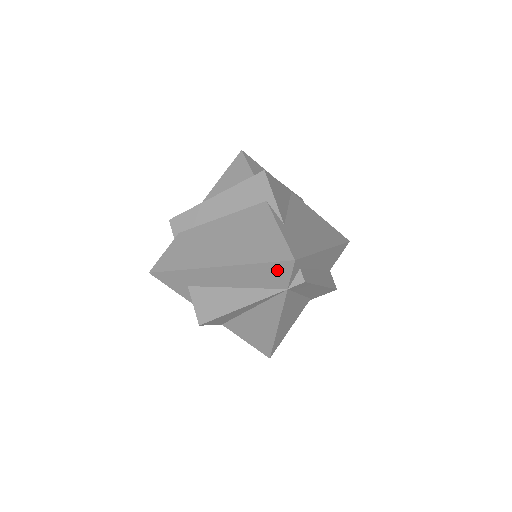
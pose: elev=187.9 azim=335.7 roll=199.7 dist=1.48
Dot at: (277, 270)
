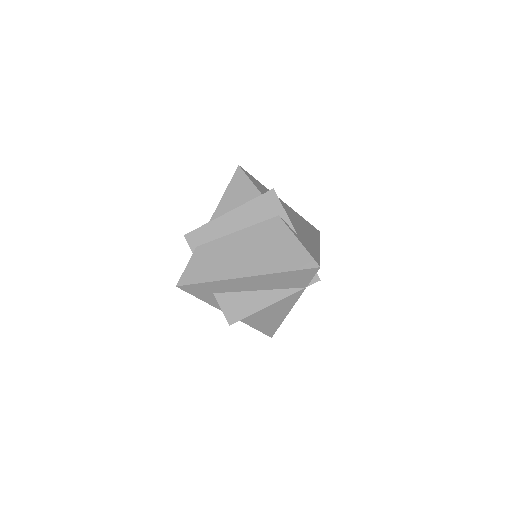
Dot at: (302, 275)
